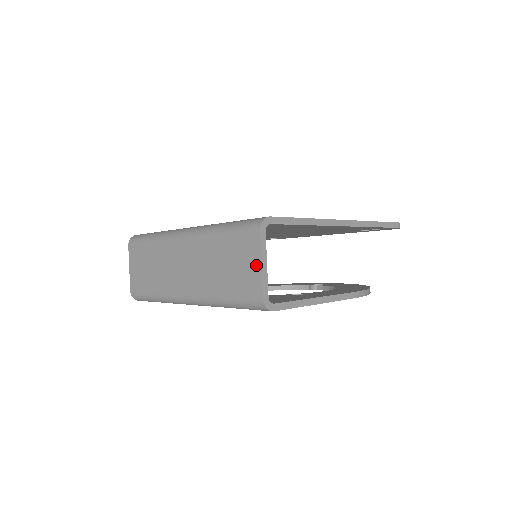
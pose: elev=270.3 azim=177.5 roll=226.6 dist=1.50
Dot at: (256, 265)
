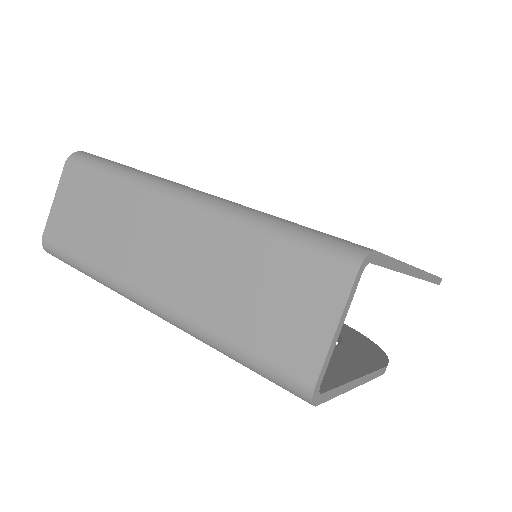
Dot at: (324, 325)
